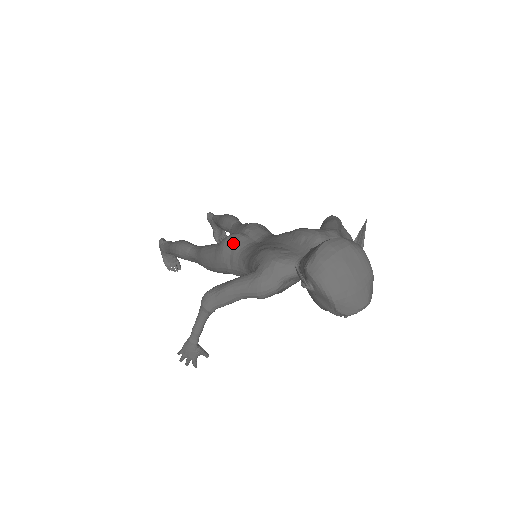
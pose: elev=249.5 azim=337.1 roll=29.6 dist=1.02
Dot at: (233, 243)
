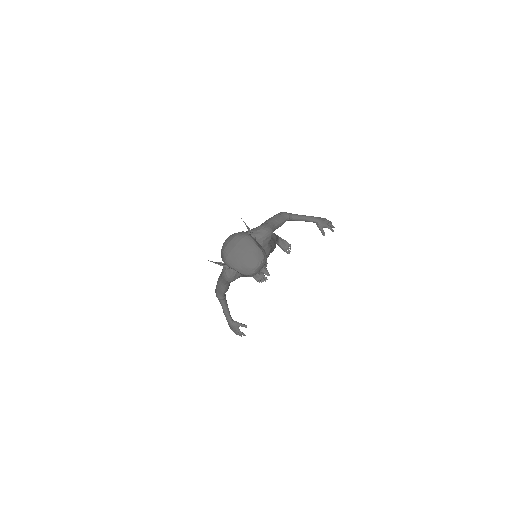
Dot at: occluded
